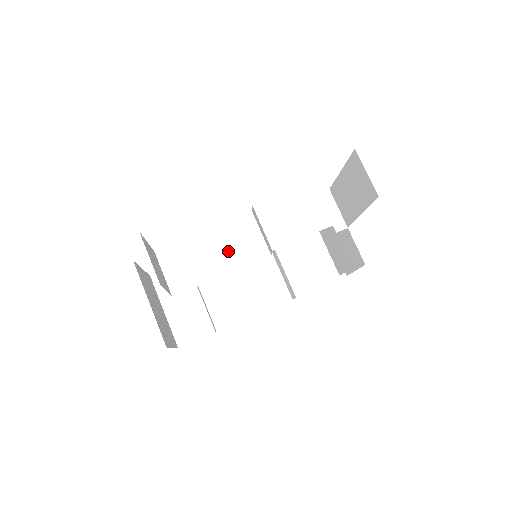
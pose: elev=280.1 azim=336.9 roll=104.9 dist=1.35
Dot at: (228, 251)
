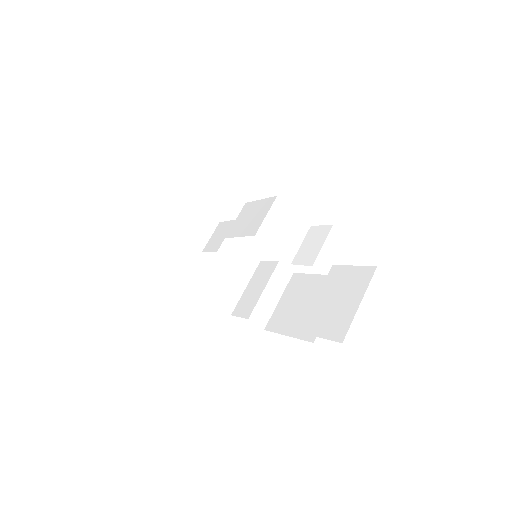
Dot at: occluded
